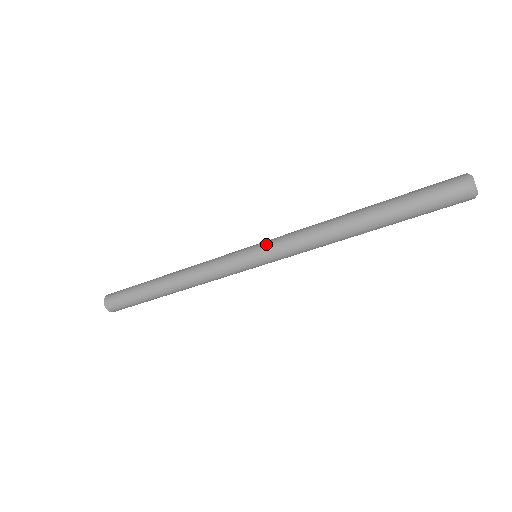
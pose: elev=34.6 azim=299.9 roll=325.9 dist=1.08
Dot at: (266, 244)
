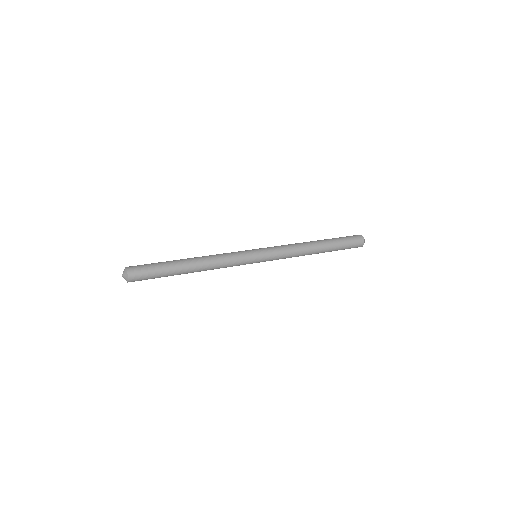
Dot at: (269, 259)
